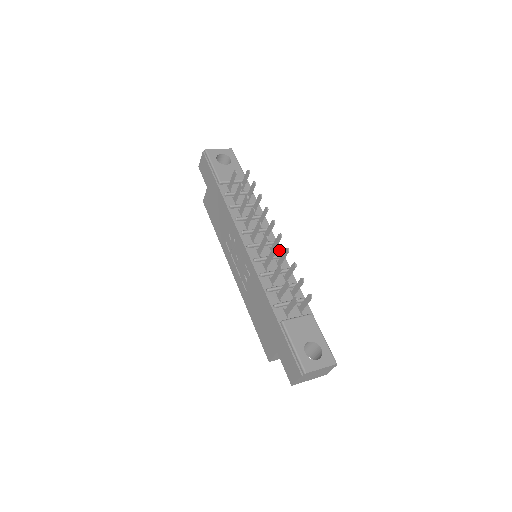
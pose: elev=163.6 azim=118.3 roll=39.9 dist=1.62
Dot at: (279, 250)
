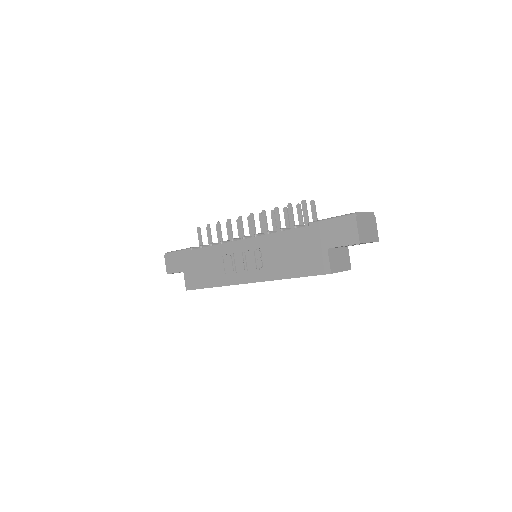
Dot at: occluded
